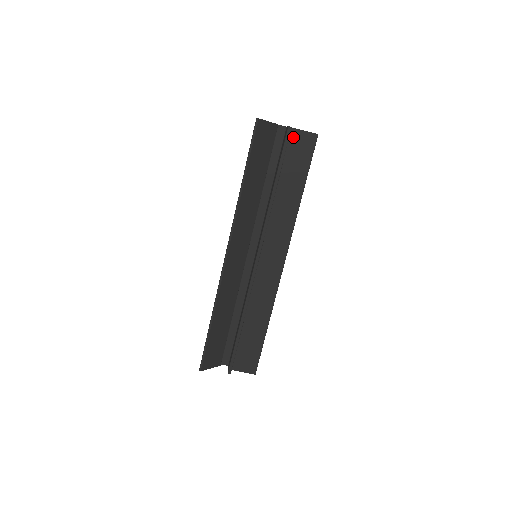
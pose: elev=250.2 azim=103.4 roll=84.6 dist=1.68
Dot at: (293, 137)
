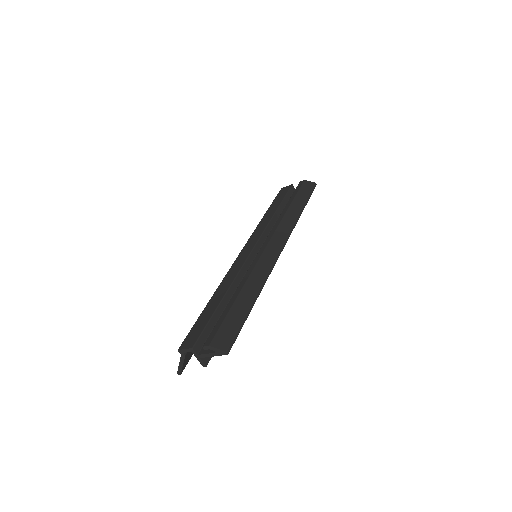
Dot at: occluded
